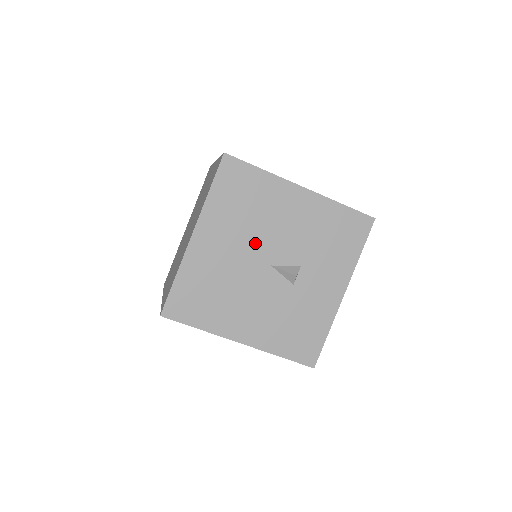
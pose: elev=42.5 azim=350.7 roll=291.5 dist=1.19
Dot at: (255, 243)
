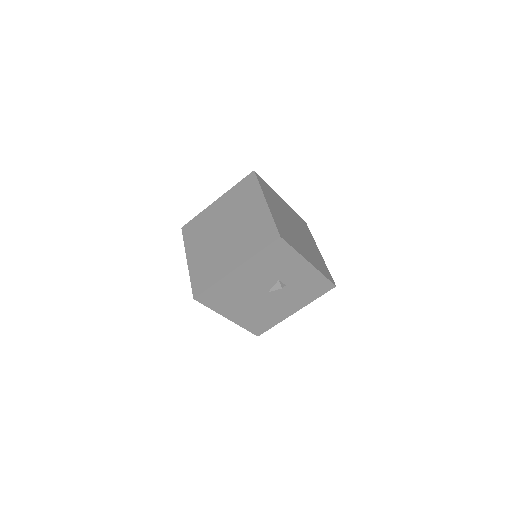
Dot at: (251, 296)
